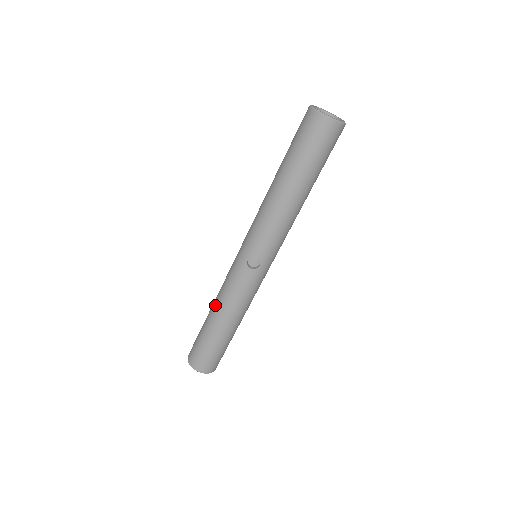
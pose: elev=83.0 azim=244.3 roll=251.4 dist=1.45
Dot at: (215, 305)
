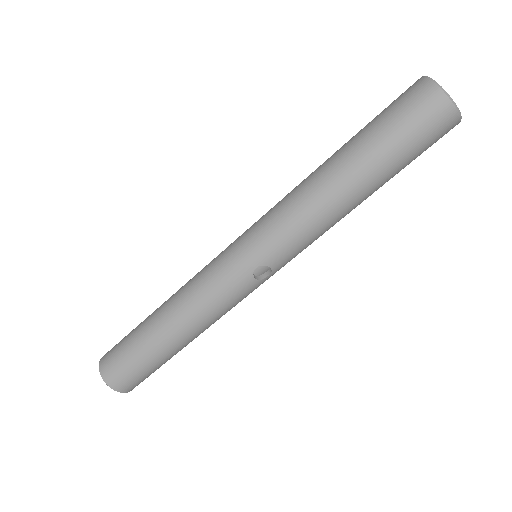
Dot at: (175, 314)
